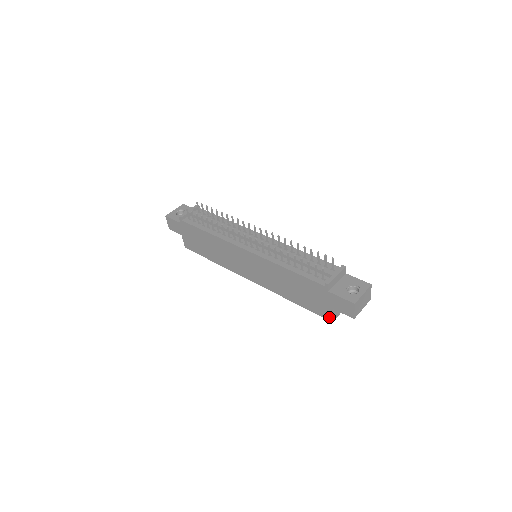
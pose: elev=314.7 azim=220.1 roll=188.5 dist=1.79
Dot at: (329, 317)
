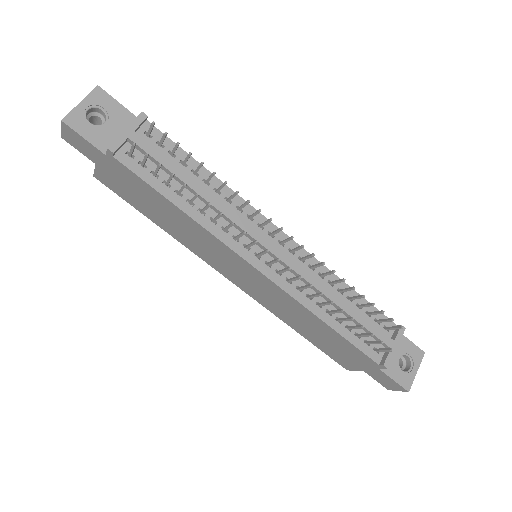
Dot at: (347, 367)
